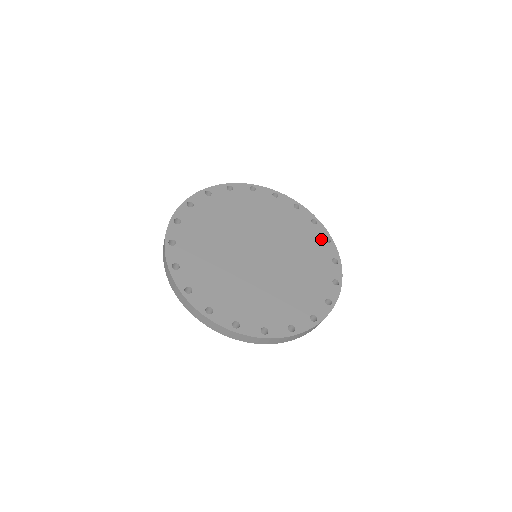
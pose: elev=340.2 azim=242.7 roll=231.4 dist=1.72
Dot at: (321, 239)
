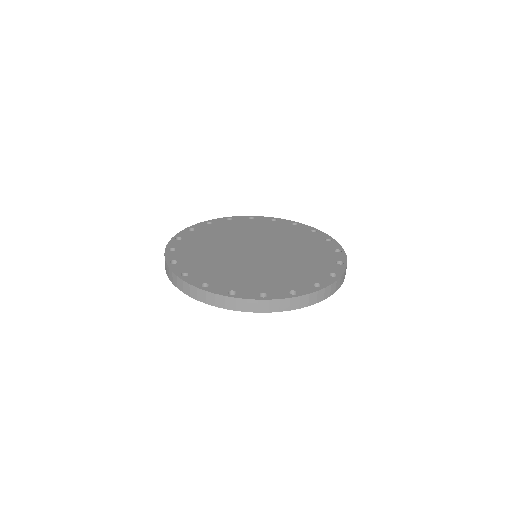
Dot at: (331, 249)
